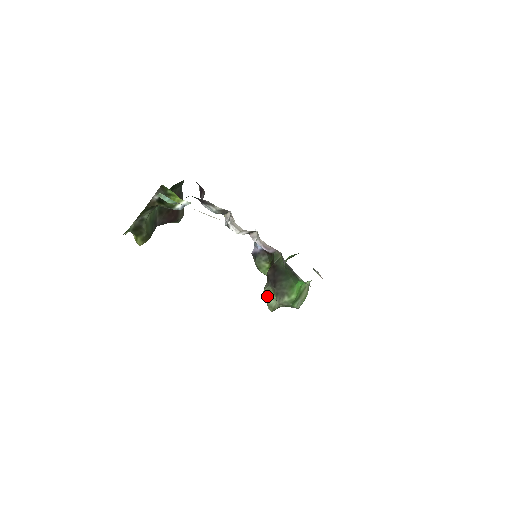
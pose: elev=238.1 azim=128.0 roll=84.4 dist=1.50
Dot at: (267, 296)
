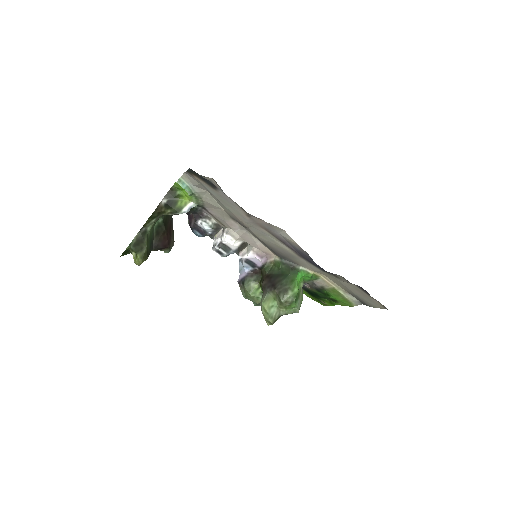
Dot at: (267, 305)
